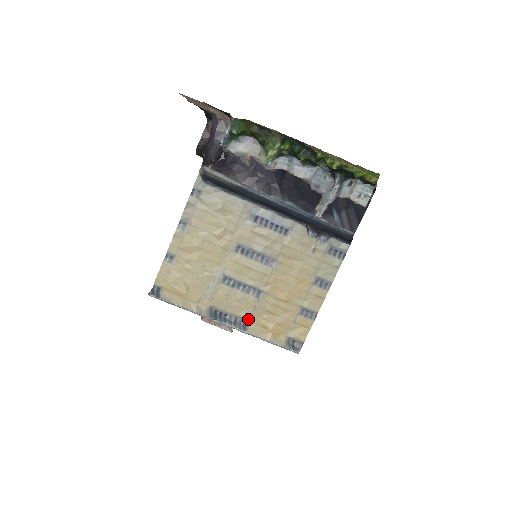
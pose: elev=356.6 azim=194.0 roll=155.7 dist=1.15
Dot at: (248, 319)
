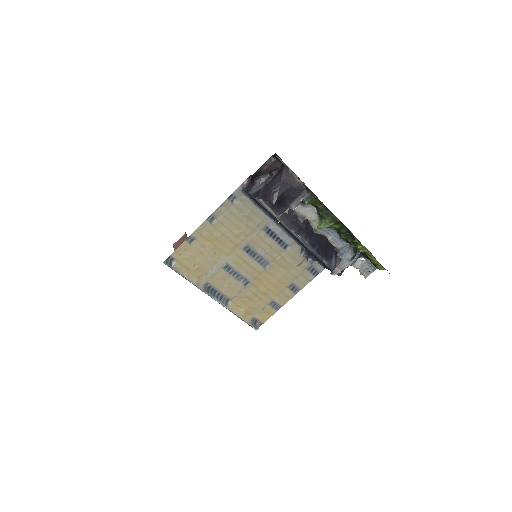
Dot at: (231, 298)
